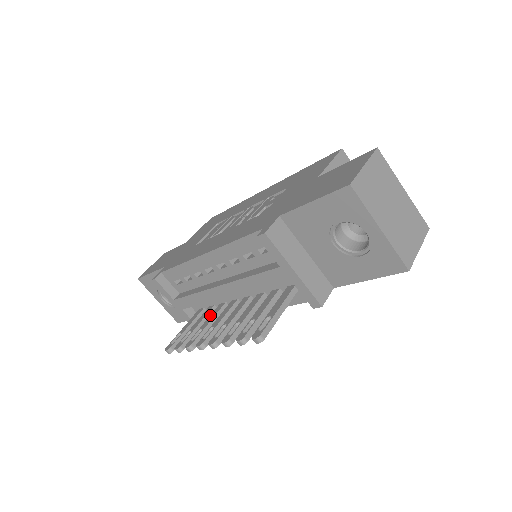
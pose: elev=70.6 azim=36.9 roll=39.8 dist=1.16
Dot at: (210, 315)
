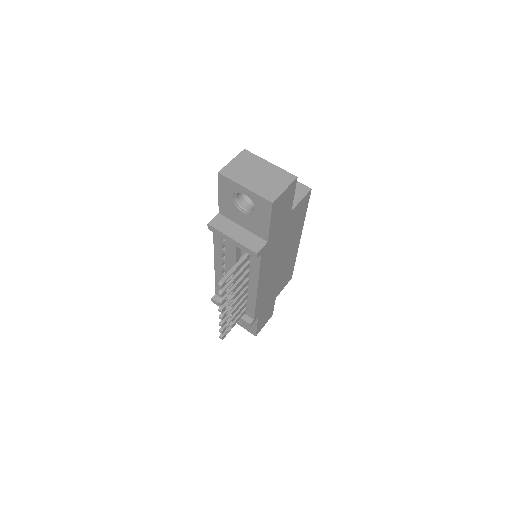
Dot at: occluded
